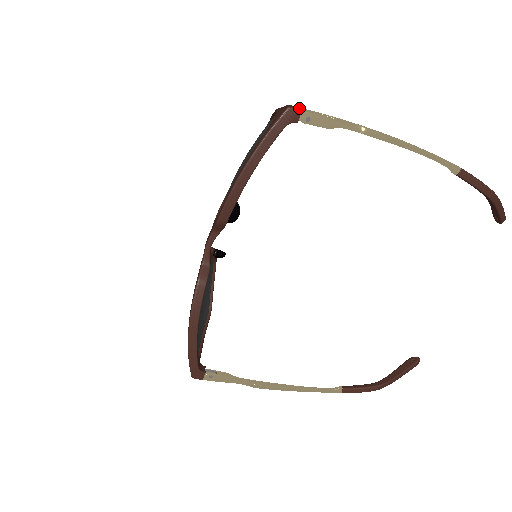
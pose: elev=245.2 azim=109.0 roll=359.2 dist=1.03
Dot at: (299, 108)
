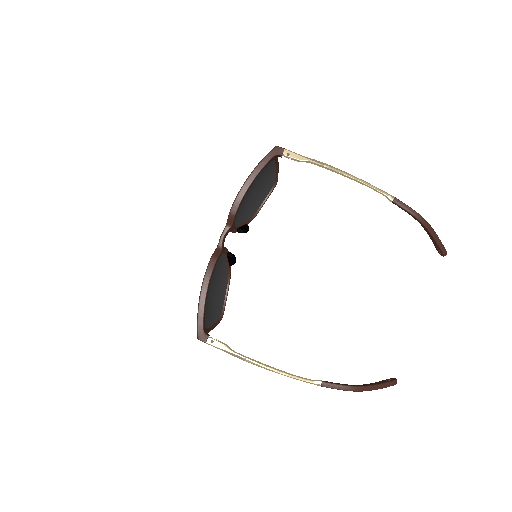
Dot at: occluded
